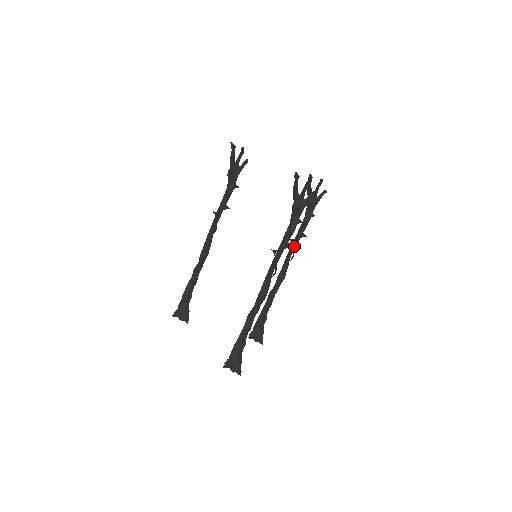
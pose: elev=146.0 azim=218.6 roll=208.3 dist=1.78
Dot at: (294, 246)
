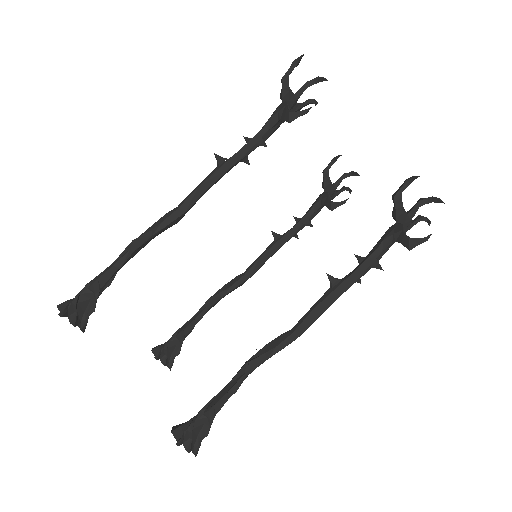
Dot at: (281, 246)
